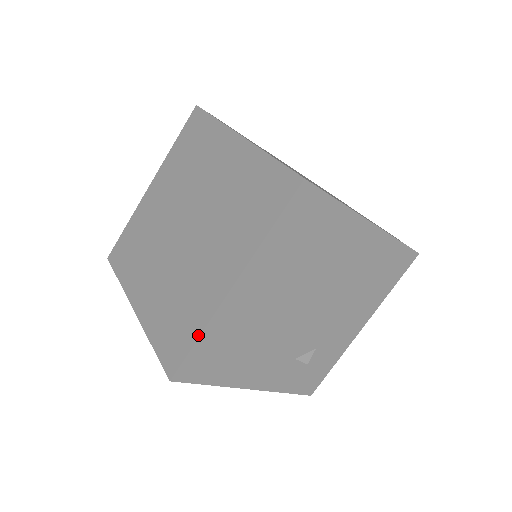
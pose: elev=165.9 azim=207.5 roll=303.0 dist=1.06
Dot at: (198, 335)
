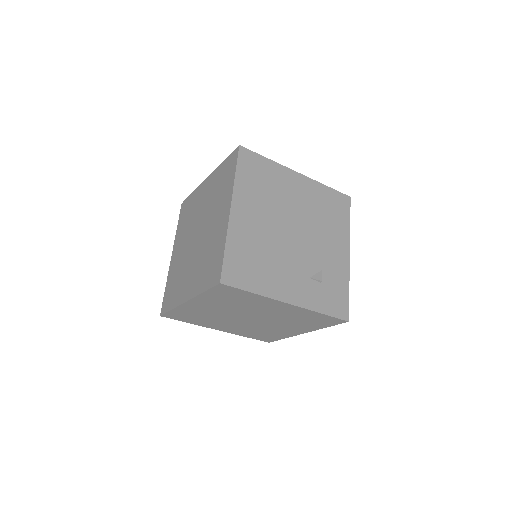
Dot at: (224, 246)
